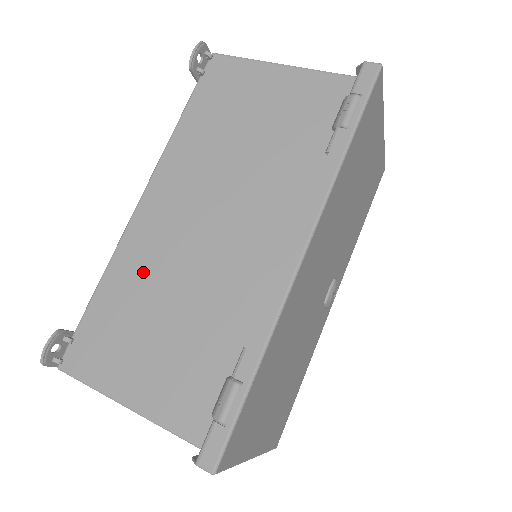
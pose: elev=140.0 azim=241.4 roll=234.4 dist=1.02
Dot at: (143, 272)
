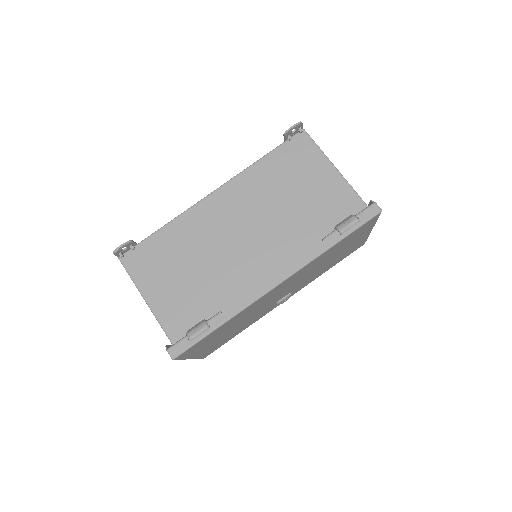
Dot at: (191, 236)
